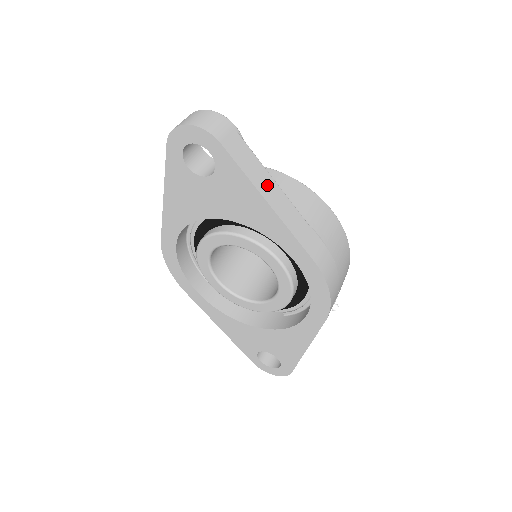
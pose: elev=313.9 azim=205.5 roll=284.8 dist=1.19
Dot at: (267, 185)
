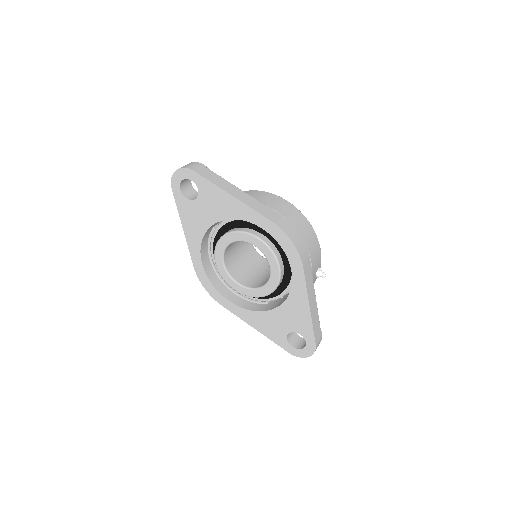
Dot at: (229, 187)
